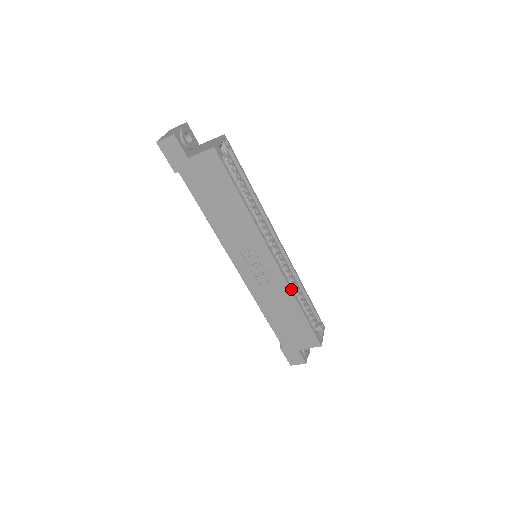
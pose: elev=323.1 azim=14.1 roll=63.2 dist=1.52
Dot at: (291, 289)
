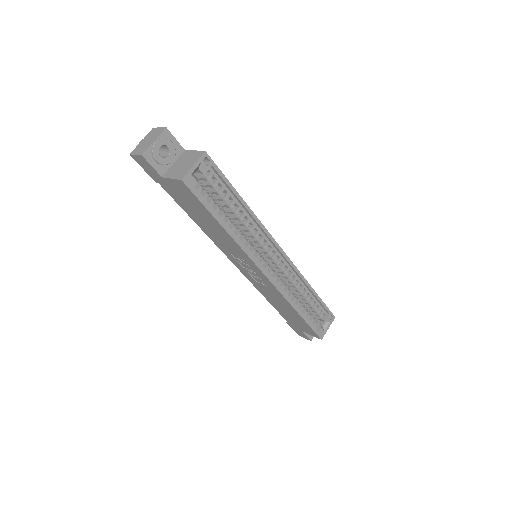
Dot at: (286, 298)
